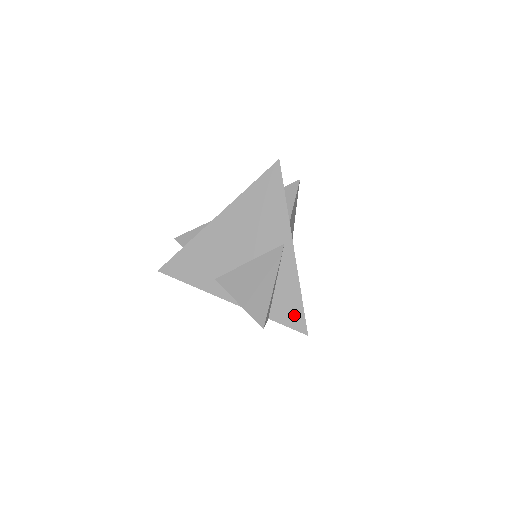
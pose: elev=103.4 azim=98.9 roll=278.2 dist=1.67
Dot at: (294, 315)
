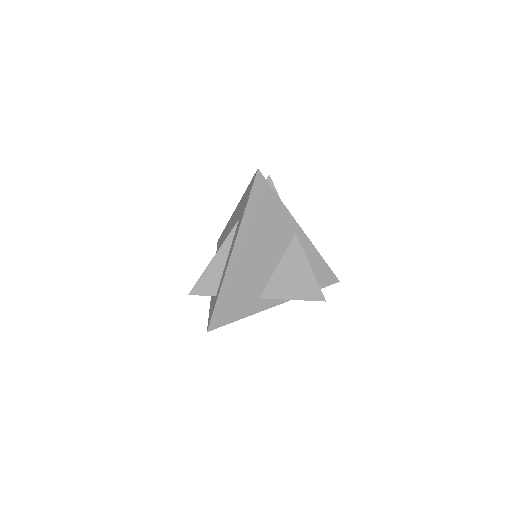
Dot at: (326, 276)
